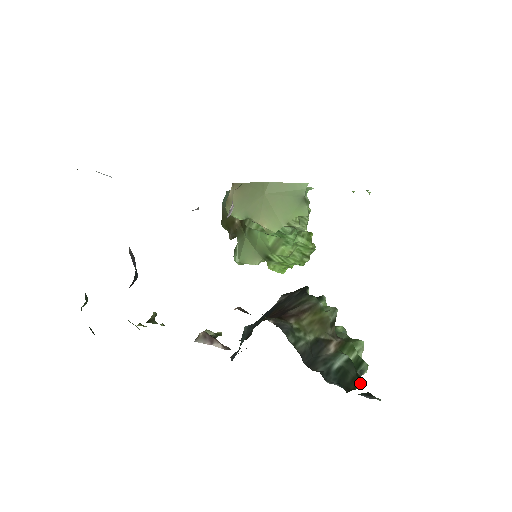
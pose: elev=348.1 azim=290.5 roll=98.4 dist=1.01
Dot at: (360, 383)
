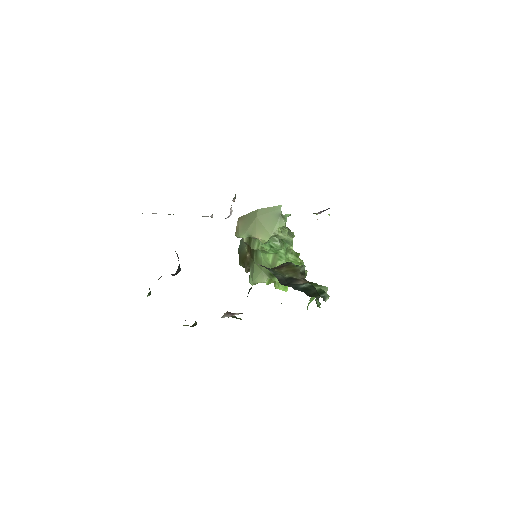
Dot at: (319, 296)
